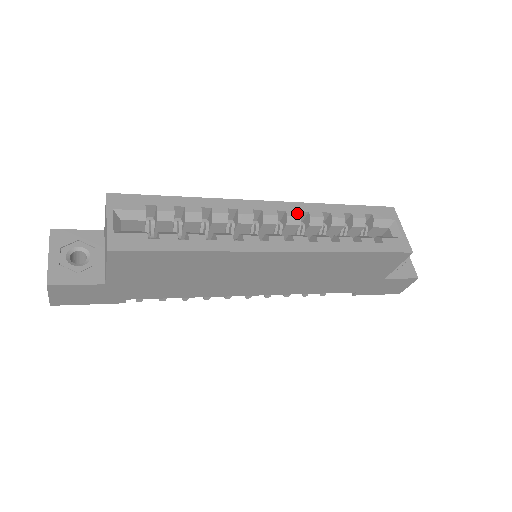
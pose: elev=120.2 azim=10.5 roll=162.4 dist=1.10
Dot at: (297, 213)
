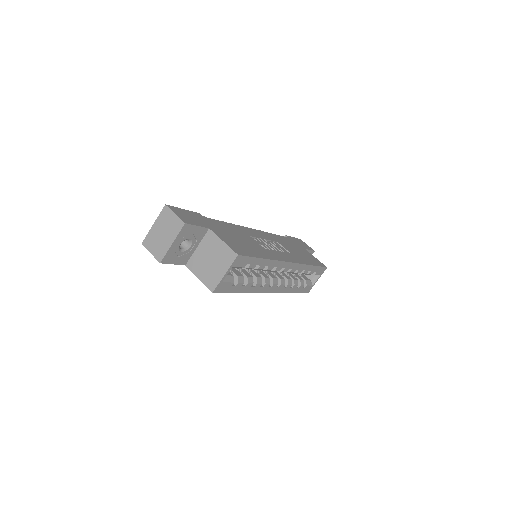
Dot at: (294, 271)
